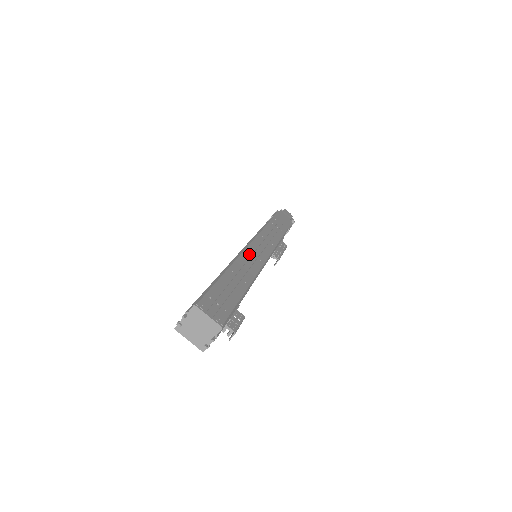
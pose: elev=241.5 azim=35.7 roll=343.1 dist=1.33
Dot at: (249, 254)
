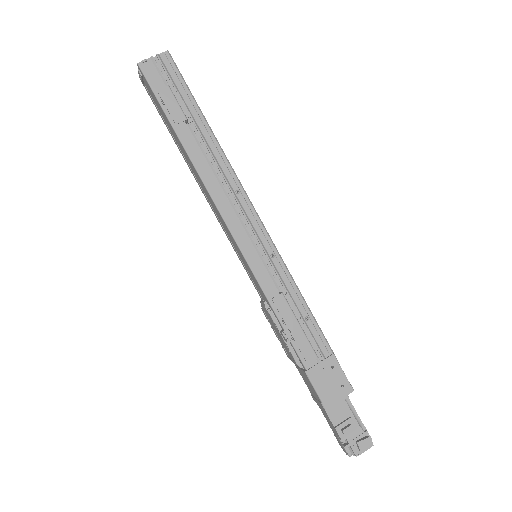
Dot at: occluded
